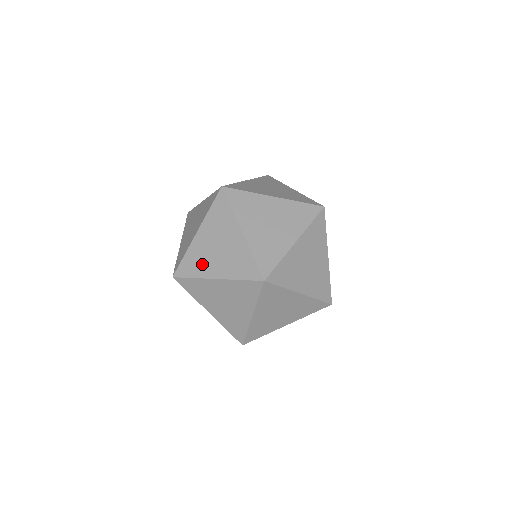
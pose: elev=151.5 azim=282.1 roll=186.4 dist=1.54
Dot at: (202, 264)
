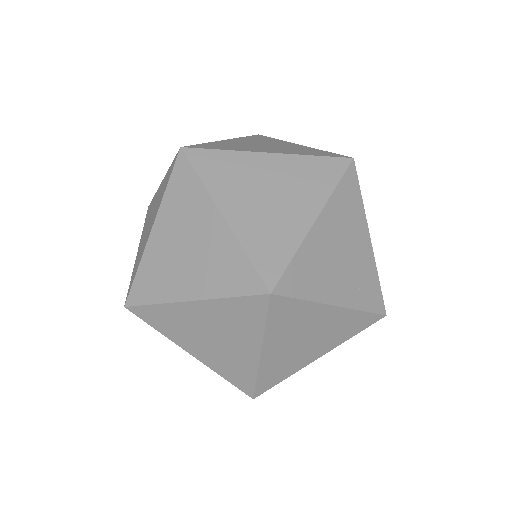
Dot at: occluded
